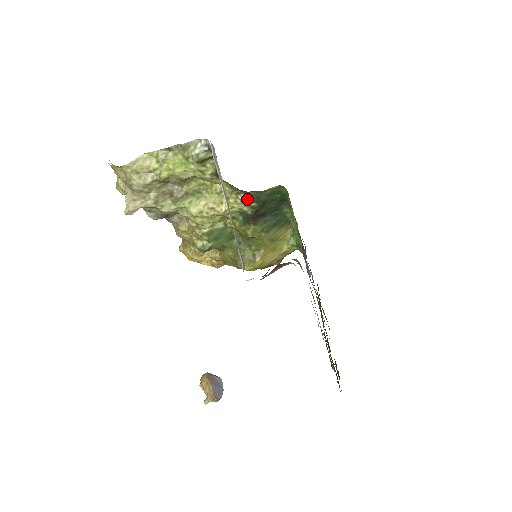
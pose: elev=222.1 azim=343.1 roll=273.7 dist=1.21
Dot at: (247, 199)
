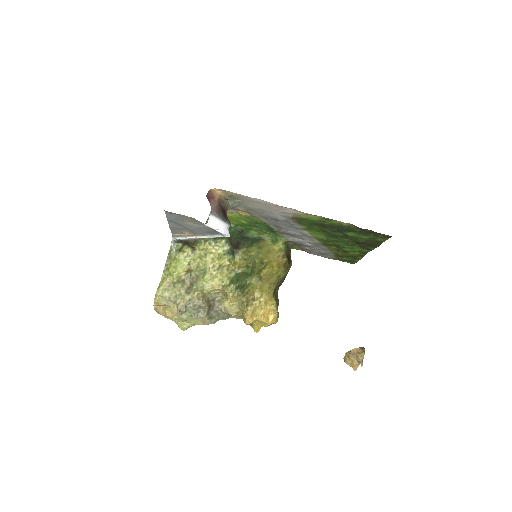
Dot at: (216, 241)
